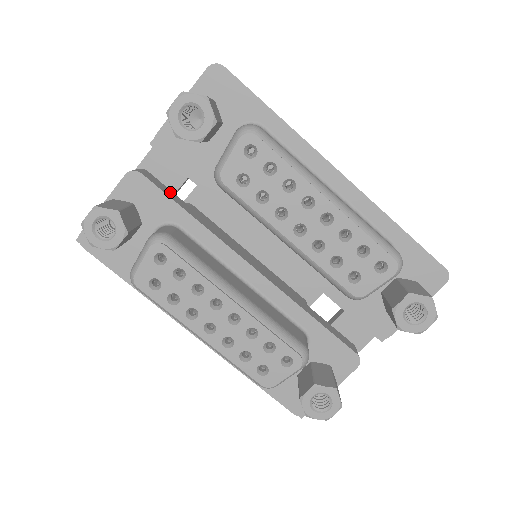
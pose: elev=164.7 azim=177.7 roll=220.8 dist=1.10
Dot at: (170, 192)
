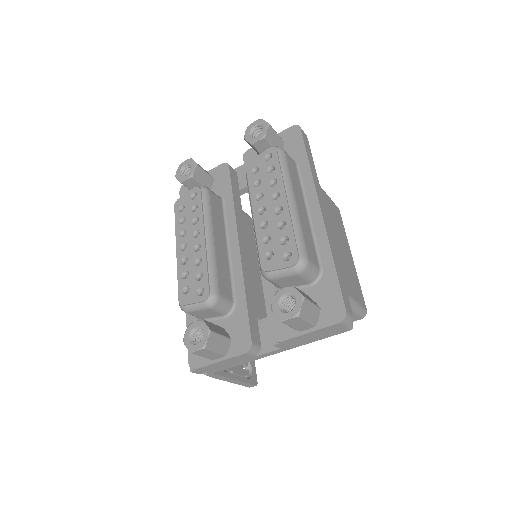
Dot at: (237, 186)
